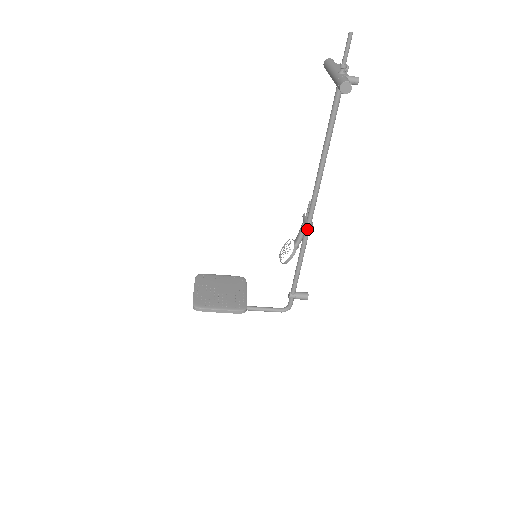
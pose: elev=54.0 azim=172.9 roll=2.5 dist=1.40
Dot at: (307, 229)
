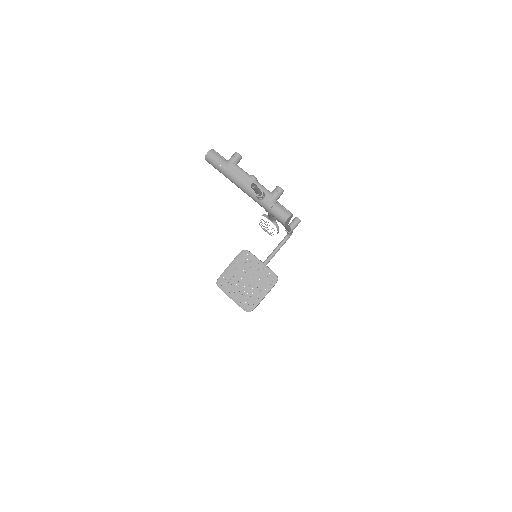
Dot at: (285, 226)
